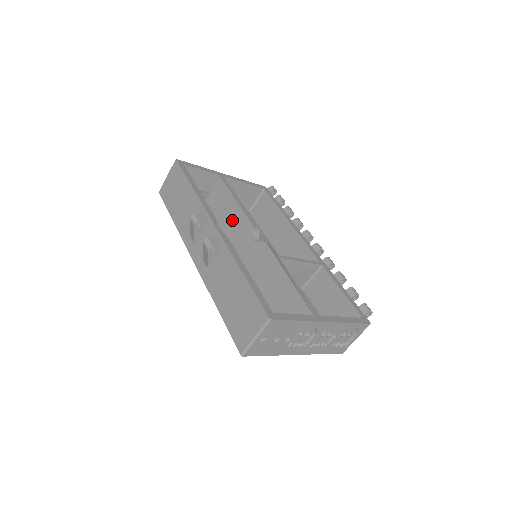
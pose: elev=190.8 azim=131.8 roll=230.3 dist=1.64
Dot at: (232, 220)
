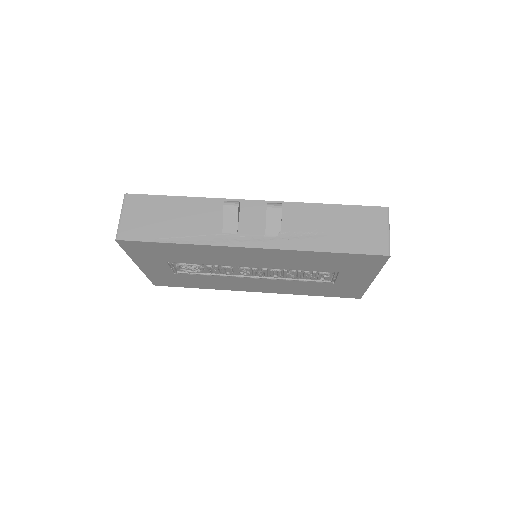
Dot at: occluded
